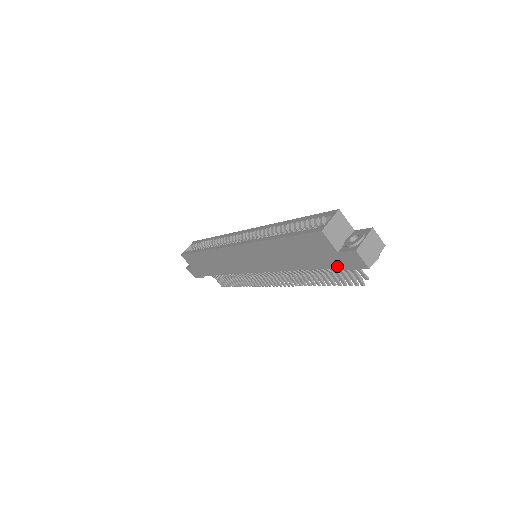
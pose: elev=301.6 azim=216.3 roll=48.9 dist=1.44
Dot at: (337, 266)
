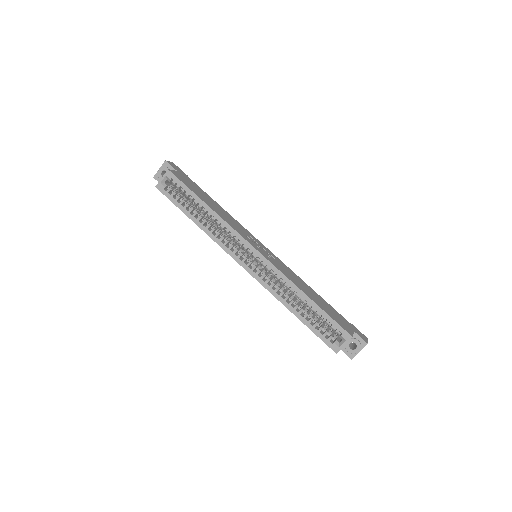
Dot at: occluded
